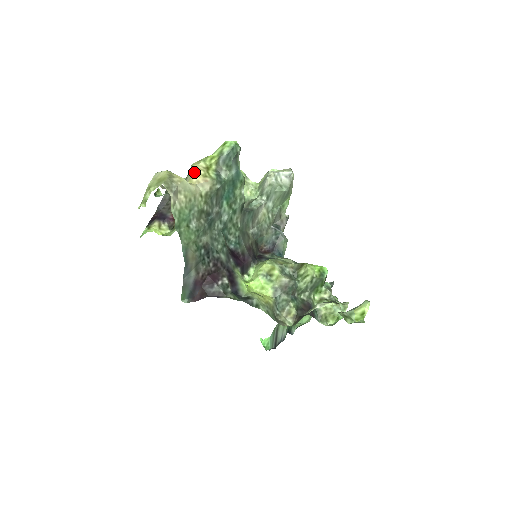
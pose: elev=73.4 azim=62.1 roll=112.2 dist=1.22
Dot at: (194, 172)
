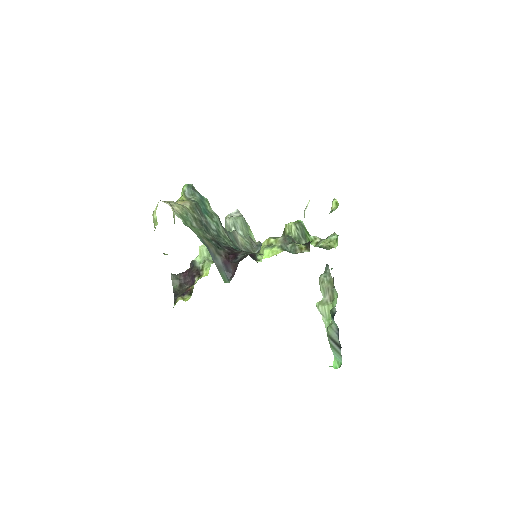
Dot at: occluded
